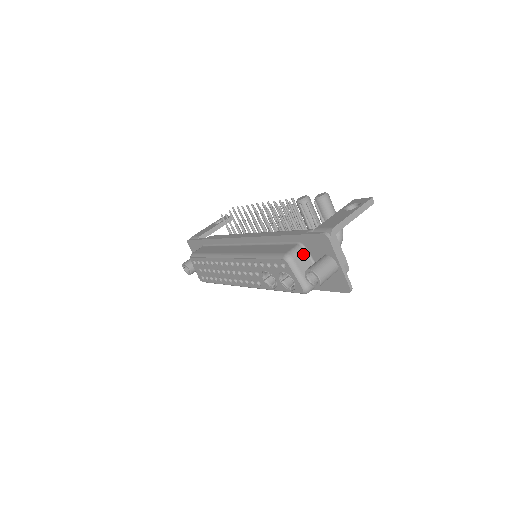
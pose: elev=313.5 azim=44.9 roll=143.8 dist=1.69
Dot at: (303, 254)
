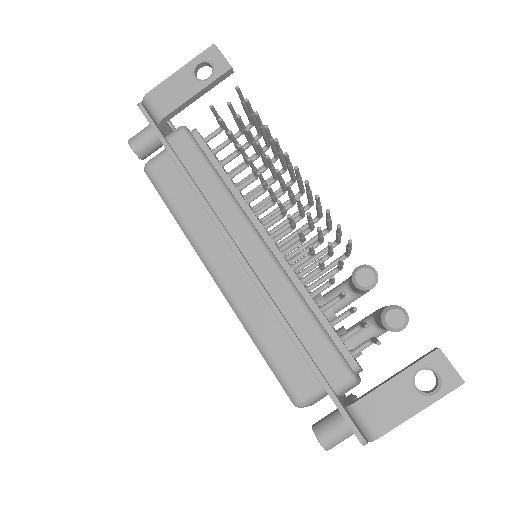
Dot at: (322, 396)
